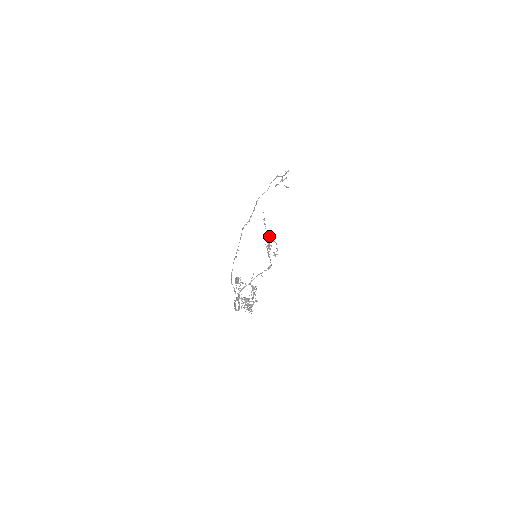
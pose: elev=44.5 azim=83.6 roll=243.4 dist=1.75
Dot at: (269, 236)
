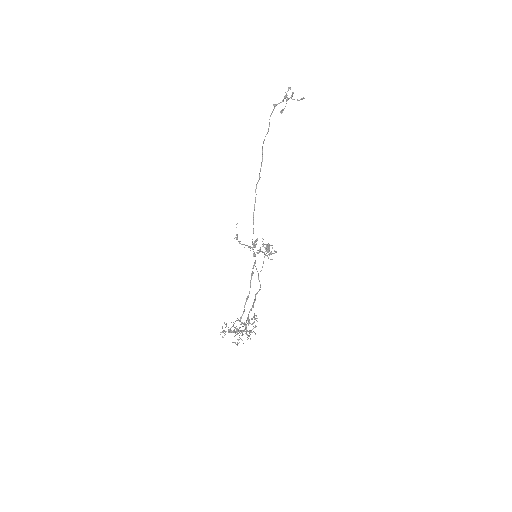
Dot at: (252, 249)
